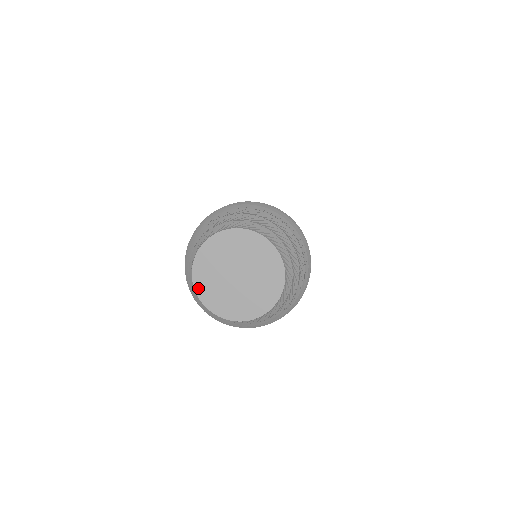
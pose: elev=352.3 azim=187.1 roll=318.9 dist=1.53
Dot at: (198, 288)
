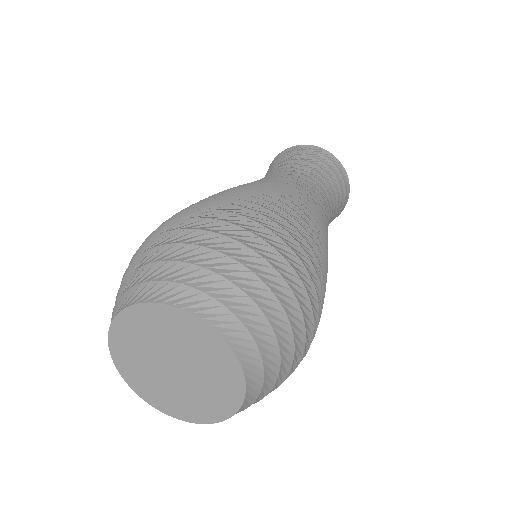
Dot at: (147, 399)
